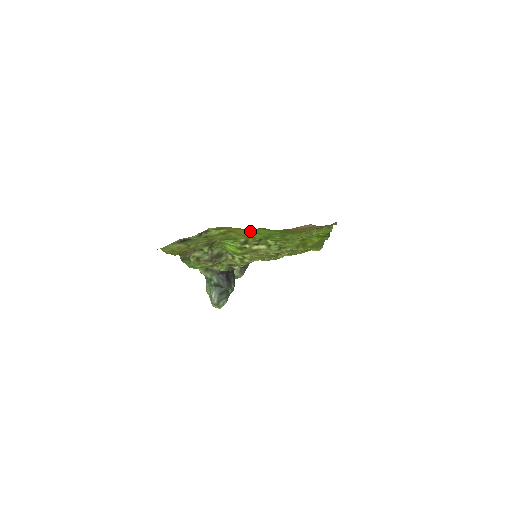
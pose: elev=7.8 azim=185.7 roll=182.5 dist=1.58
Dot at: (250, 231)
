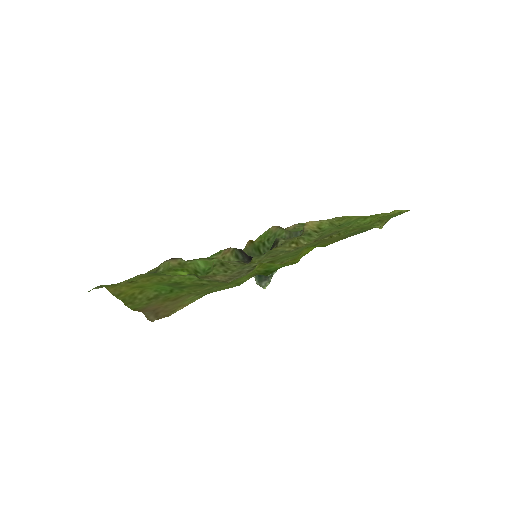
Dot at: (142, 286)
